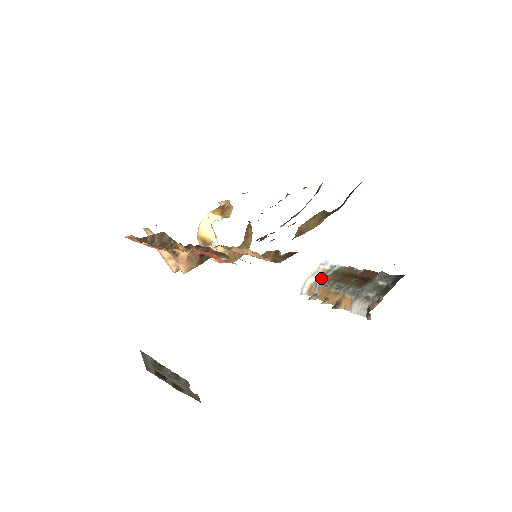
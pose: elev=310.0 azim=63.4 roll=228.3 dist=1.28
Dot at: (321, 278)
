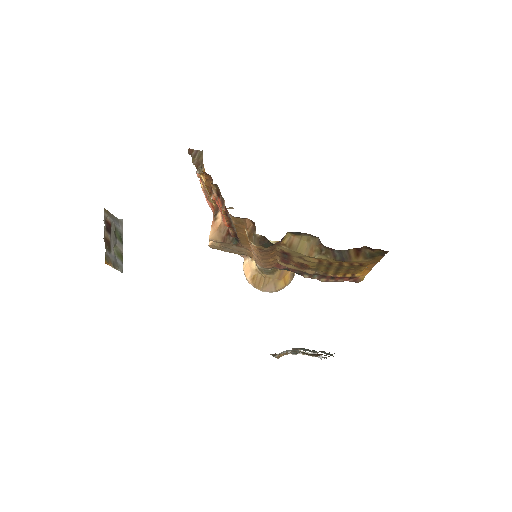
Dot at: occluded
